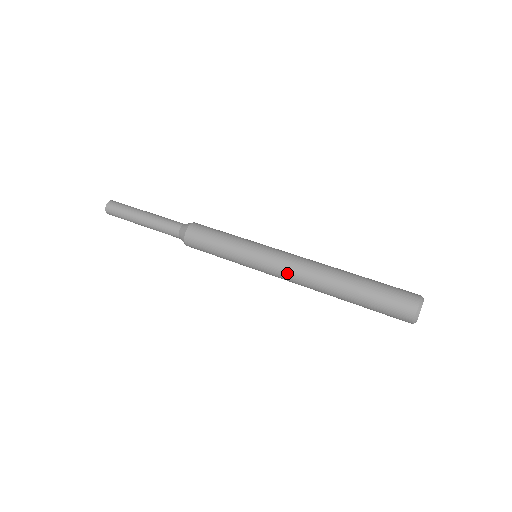
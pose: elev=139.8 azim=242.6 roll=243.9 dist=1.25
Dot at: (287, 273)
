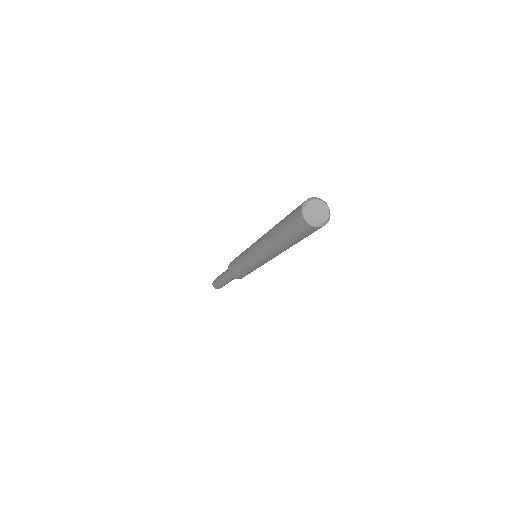
Dot at: (256, 245)
